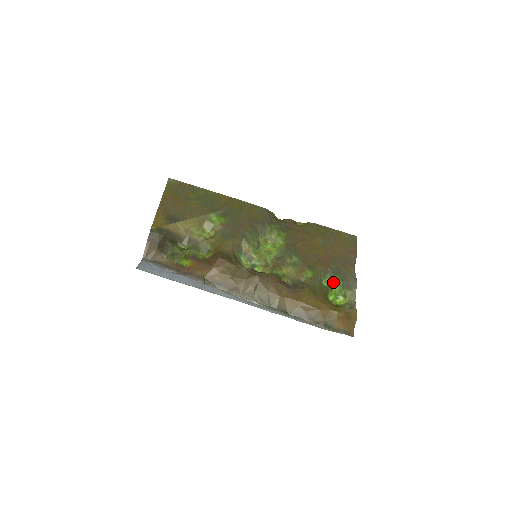
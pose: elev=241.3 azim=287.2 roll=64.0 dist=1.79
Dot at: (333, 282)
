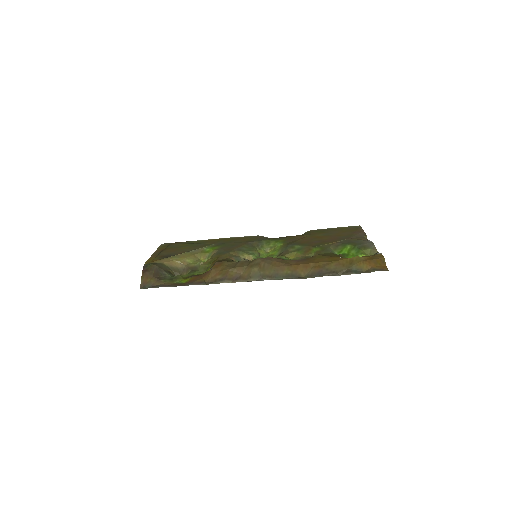
Dot at: (347, 250)
